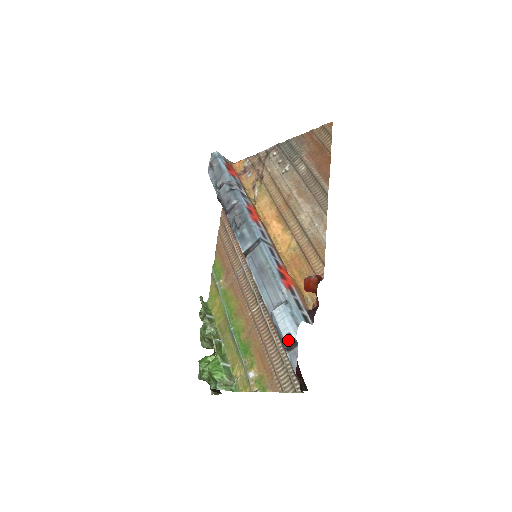
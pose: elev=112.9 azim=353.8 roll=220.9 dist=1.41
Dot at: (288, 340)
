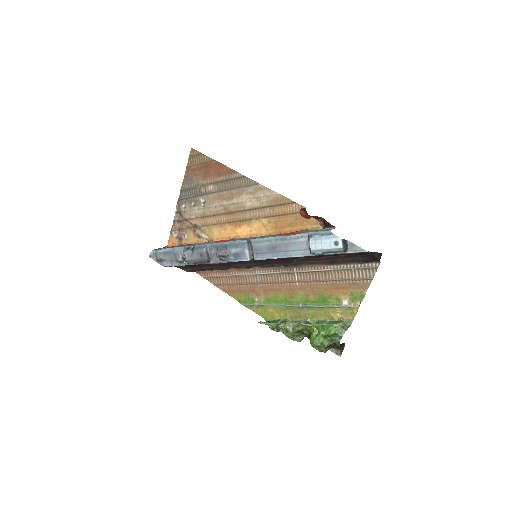
Dot at: (339, 245)
